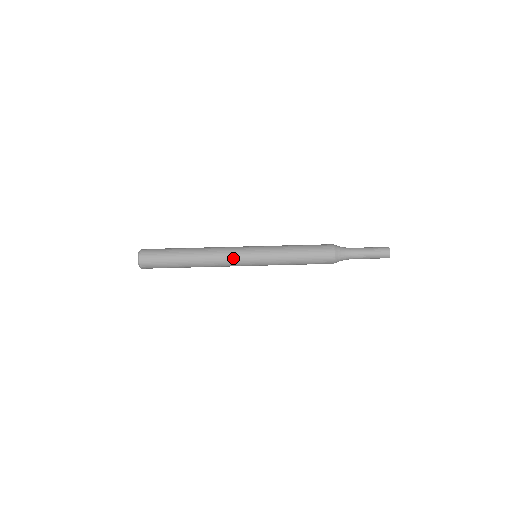
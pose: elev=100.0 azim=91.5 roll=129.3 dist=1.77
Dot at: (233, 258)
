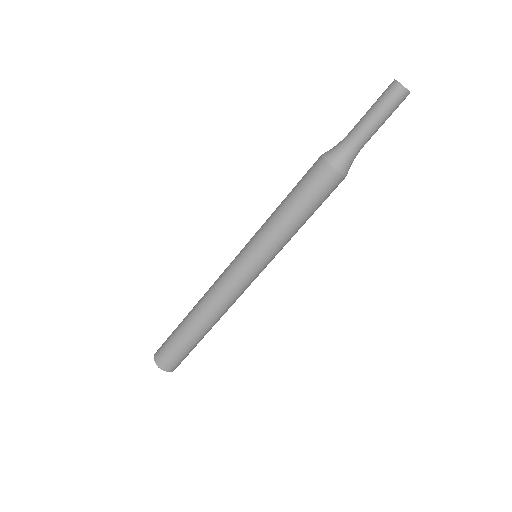
Dot at: occluded
